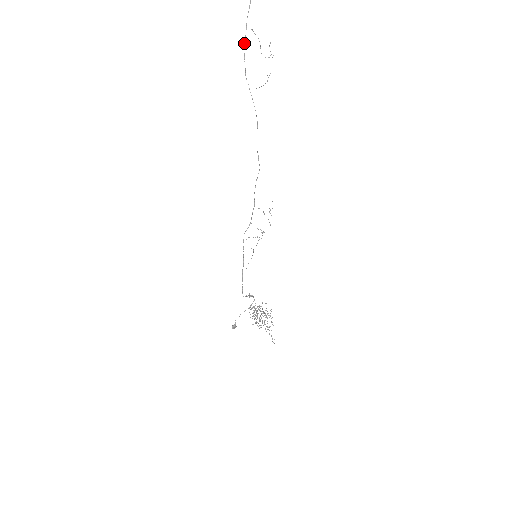
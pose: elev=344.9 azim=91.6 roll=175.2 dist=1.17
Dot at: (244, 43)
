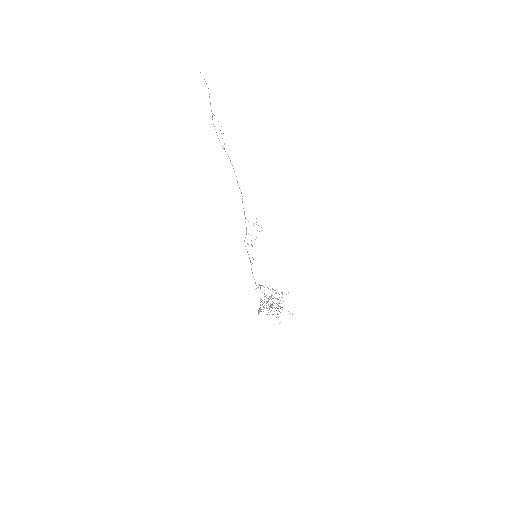
Dot at: occluded
